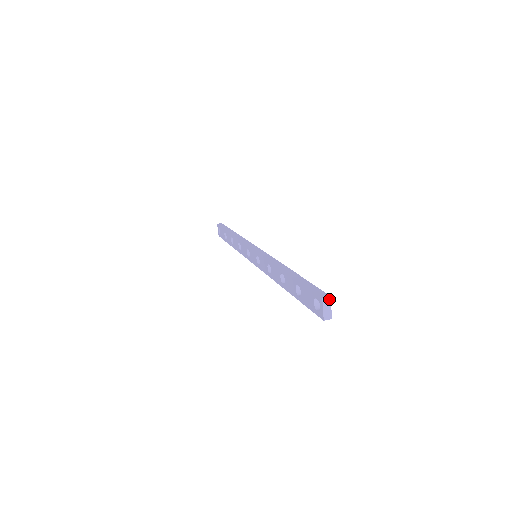
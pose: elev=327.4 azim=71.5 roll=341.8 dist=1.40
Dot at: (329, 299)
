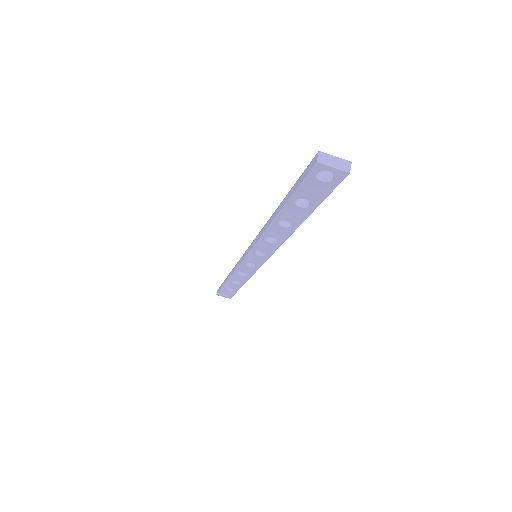
Dot at: (322, 155)
